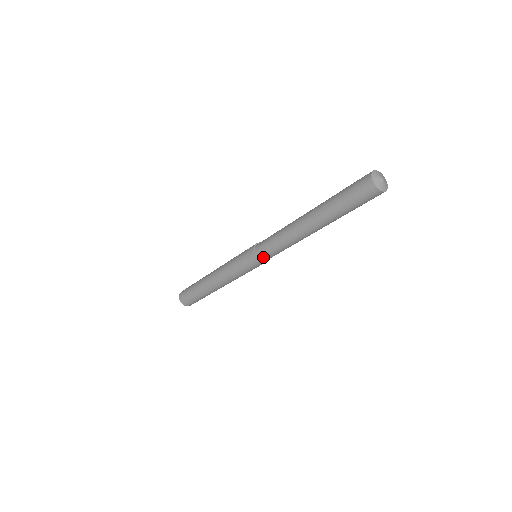
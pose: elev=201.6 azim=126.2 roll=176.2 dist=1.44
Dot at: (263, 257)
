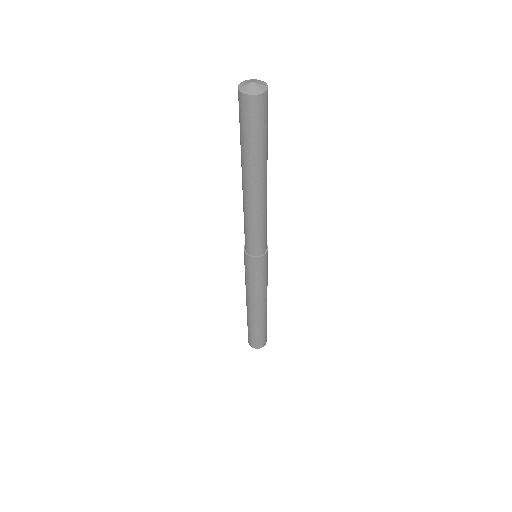
Dot at: (251, 251)
